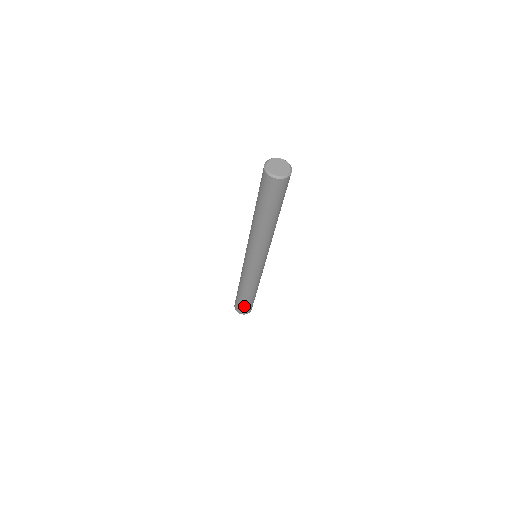
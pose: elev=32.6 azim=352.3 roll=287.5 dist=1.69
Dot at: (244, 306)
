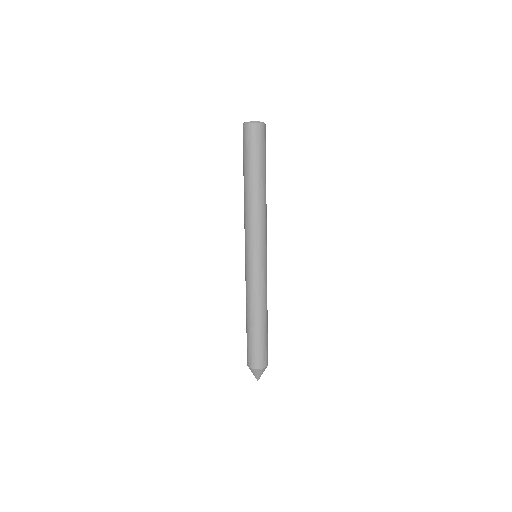
Dot at: (265, 347)
